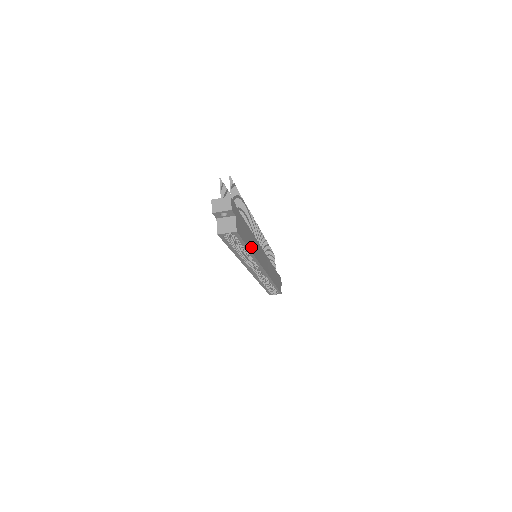
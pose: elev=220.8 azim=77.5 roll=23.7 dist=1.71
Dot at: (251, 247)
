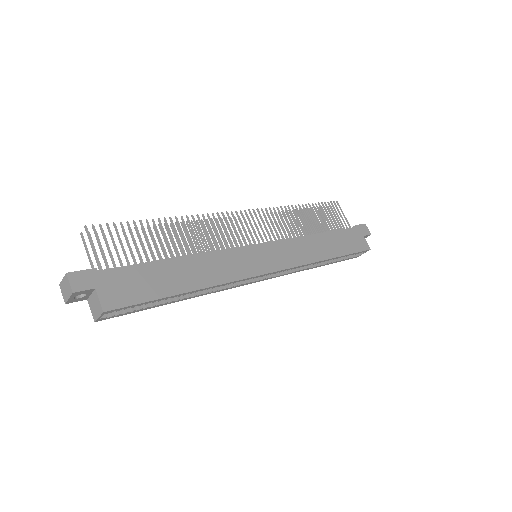
Dot at: (191, 283)
